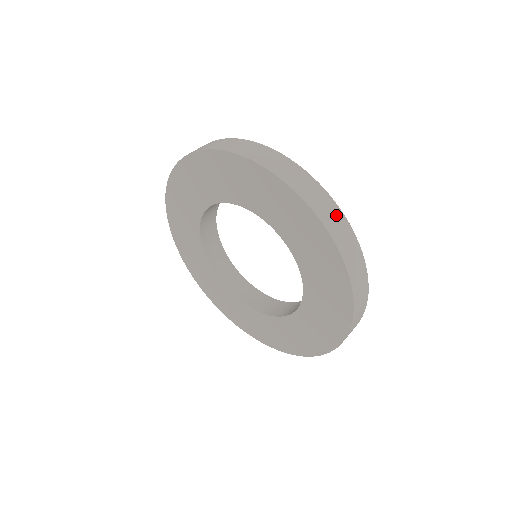
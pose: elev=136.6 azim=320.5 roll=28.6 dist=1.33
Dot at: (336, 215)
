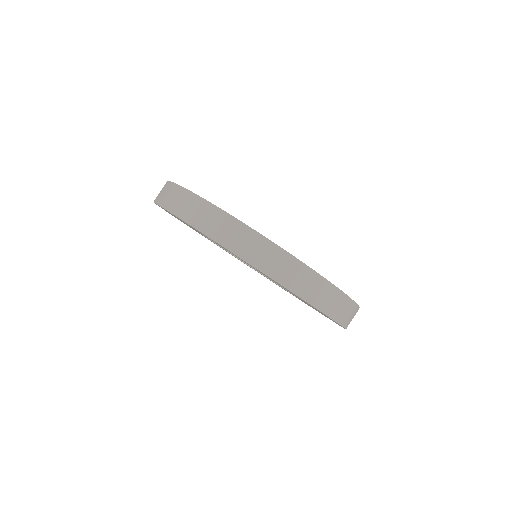
Dot at: (355, 313)
